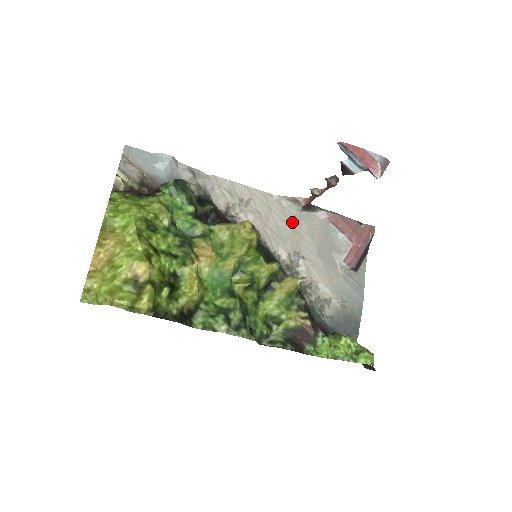
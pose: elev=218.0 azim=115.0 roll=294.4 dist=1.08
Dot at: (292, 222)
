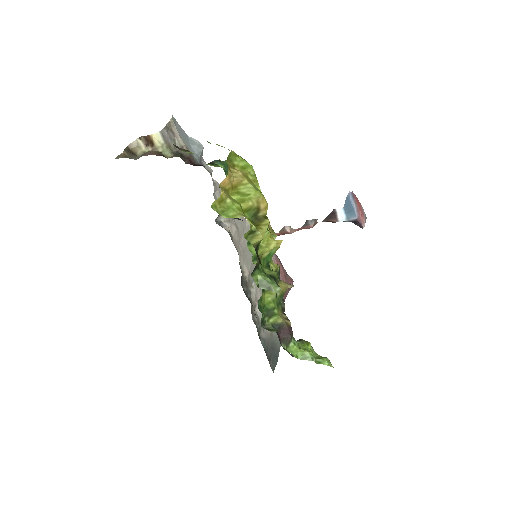
Dot at: occluded
